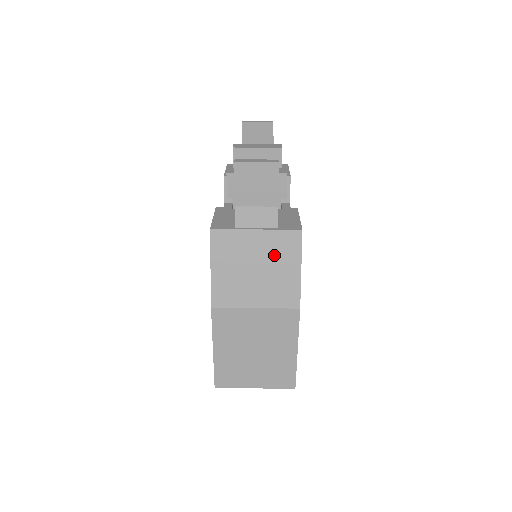
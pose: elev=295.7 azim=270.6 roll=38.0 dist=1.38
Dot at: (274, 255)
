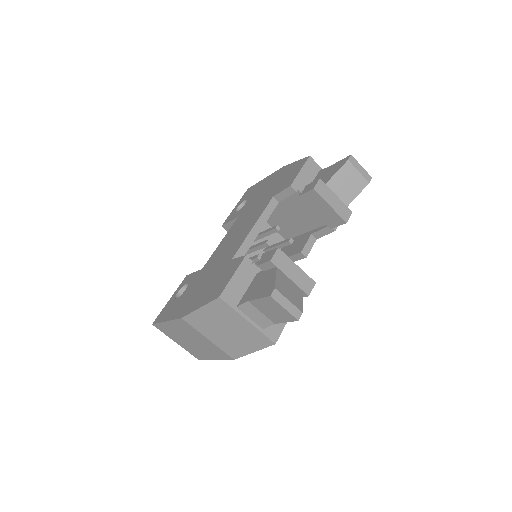
Dot at: (245, 336)
